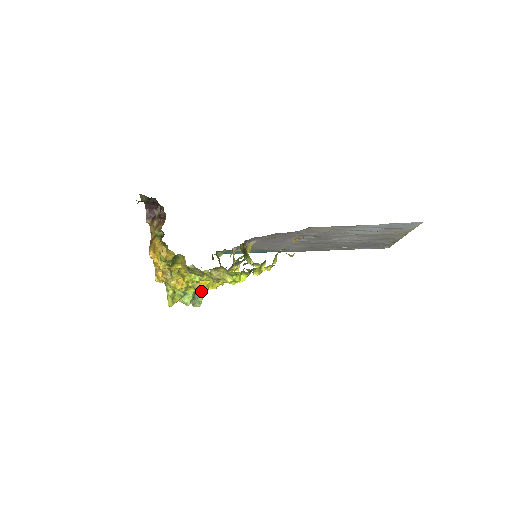
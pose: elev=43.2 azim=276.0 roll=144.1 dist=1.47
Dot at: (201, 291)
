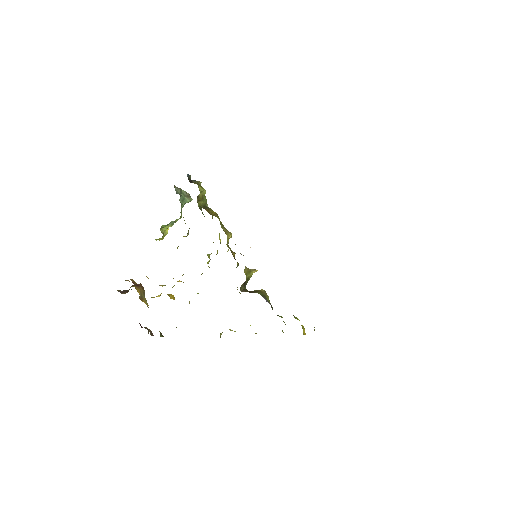
Dot at: (187, 202)
